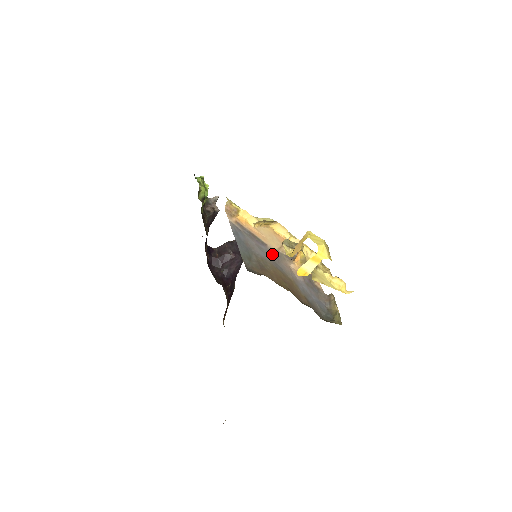
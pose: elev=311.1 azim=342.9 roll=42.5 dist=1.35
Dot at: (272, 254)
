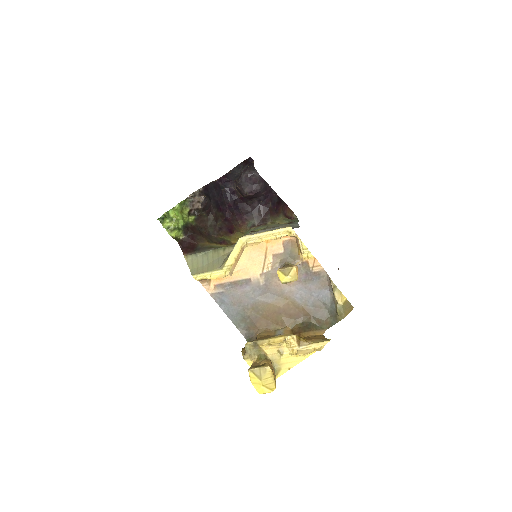
Dot at: (259, 287)
